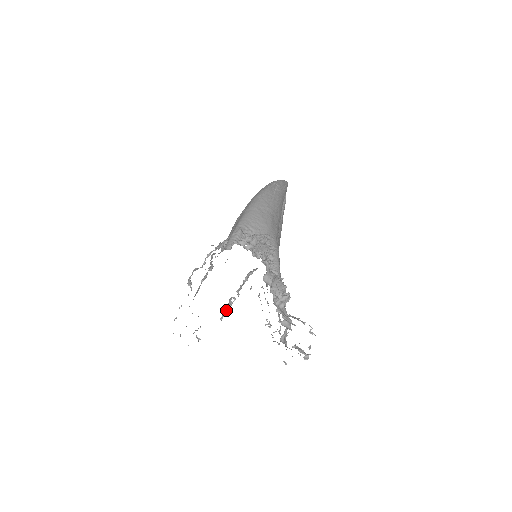
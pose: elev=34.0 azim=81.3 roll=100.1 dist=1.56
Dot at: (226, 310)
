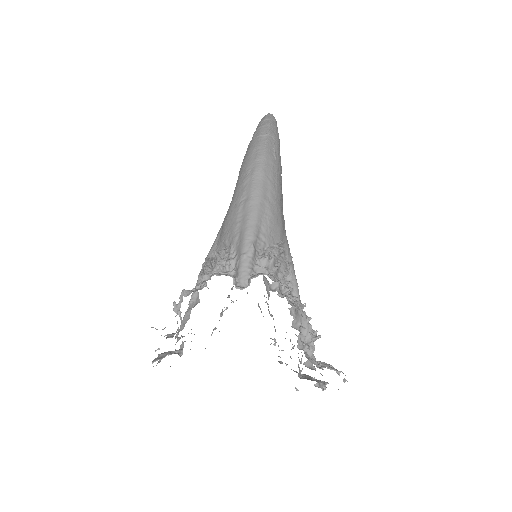
Dot at: occluded
